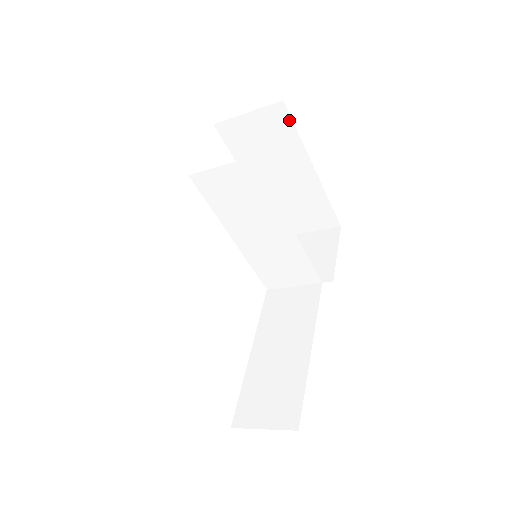
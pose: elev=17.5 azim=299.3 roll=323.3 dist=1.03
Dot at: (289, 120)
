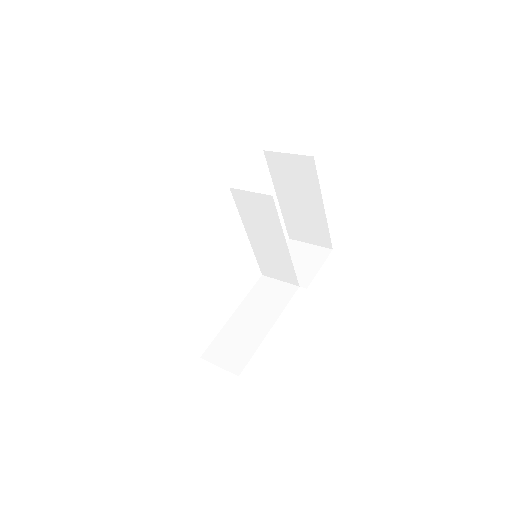
Dot at: (315, 170)
